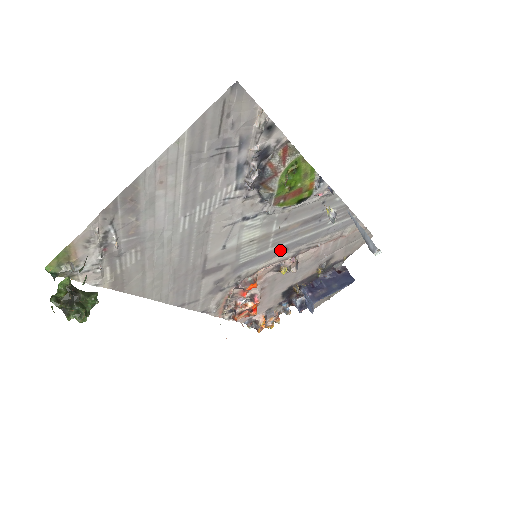
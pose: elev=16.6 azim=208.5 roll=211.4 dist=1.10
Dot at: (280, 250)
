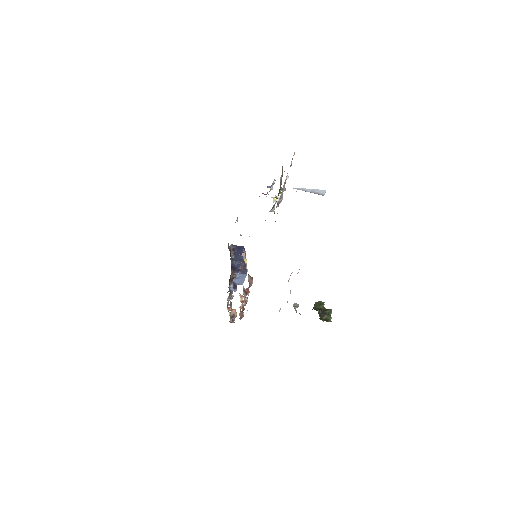
Dot at: occluded
